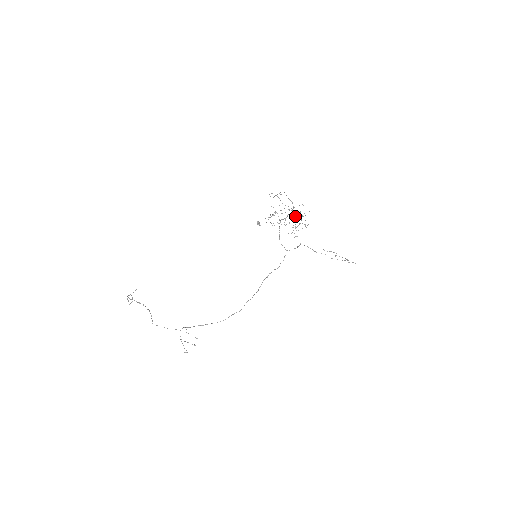
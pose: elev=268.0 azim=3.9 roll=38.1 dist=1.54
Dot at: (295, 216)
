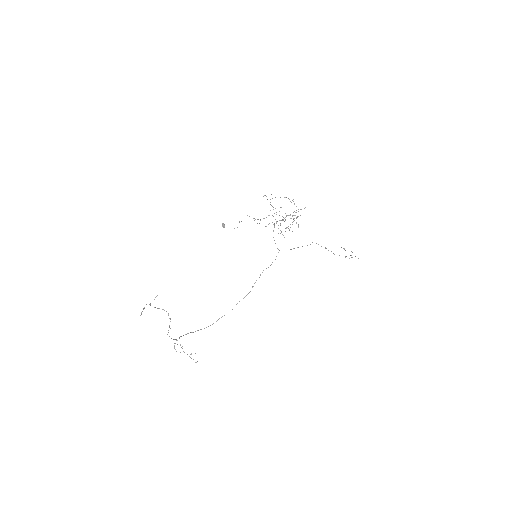
Dot at: occluded
